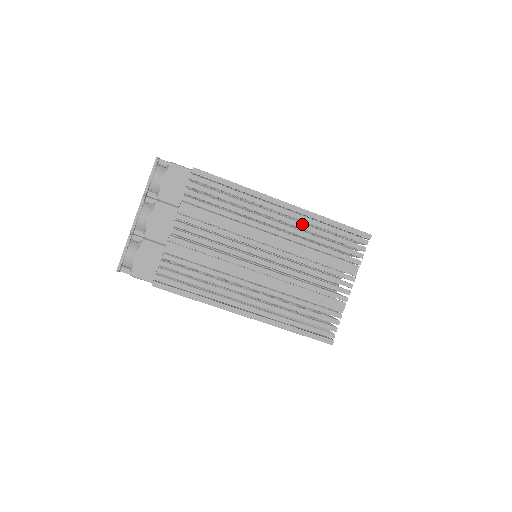
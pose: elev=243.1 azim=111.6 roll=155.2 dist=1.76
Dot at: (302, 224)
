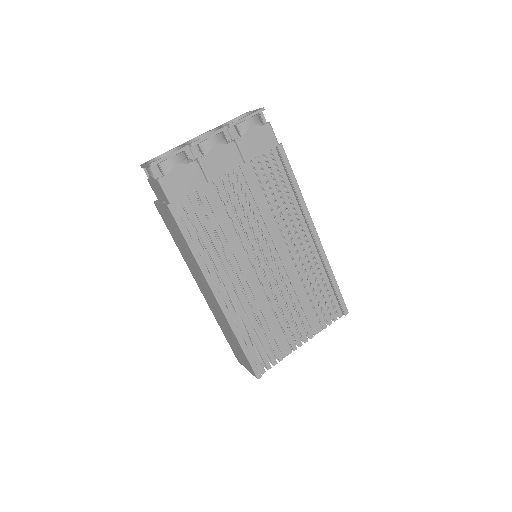
Dot at: (314, 262)
